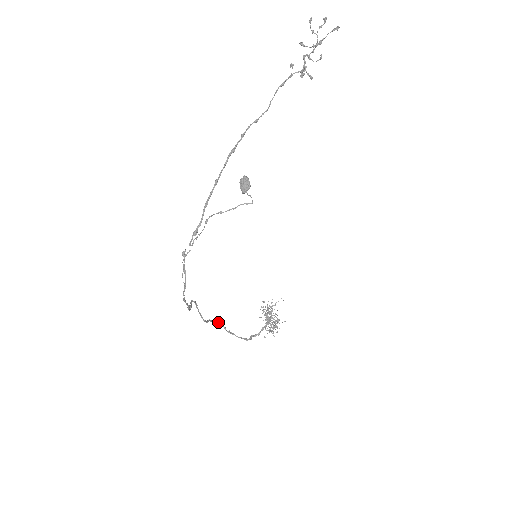
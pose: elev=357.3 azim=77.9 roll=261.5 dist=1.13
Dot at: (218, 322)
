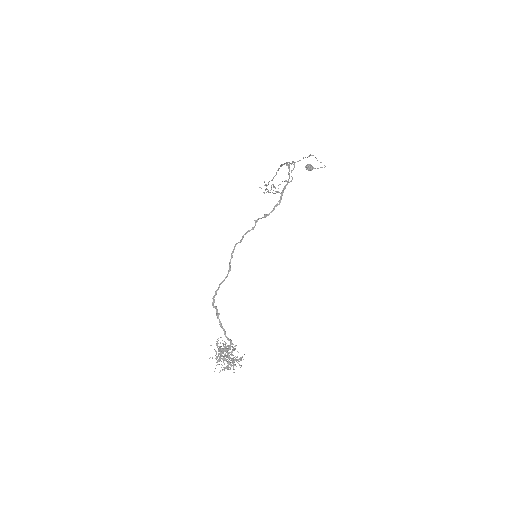
Dot at: (212, 304)
